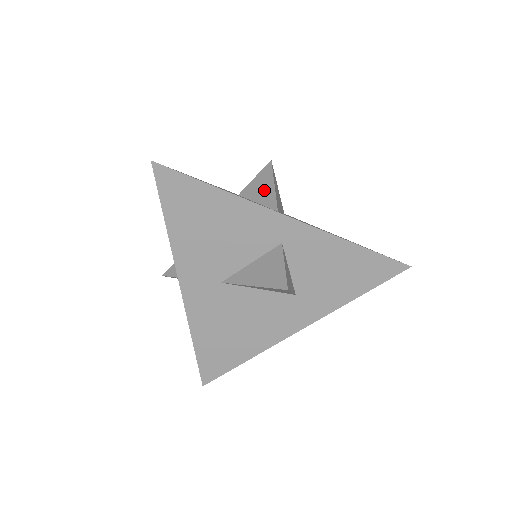
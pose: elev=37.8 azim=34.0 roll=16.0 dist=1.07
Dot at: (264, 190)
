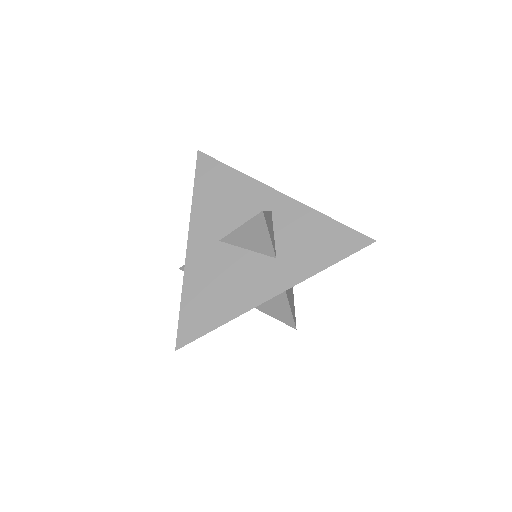
Dot at: occluded
